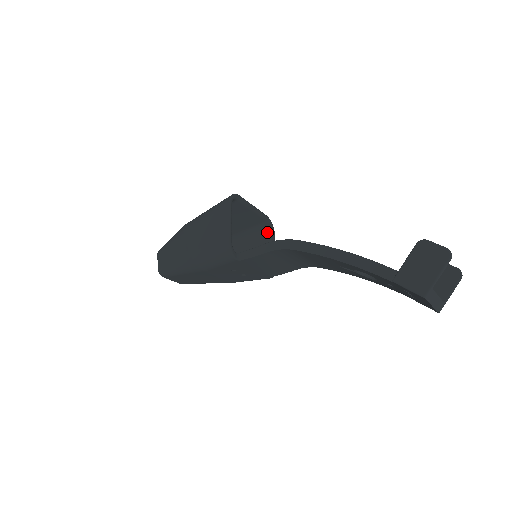
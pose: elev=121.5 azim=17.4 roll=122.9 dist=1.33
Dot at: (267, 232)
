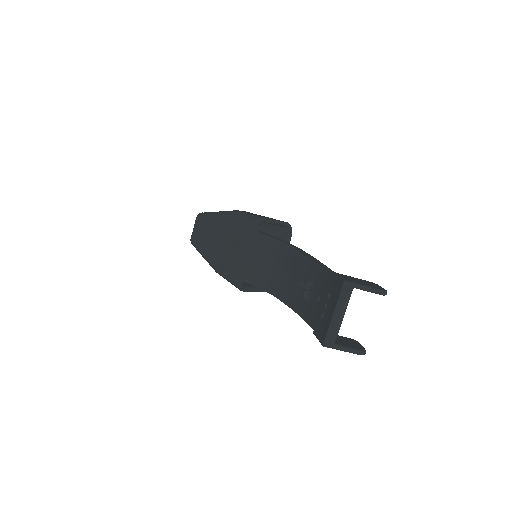
Dot at: occluded
